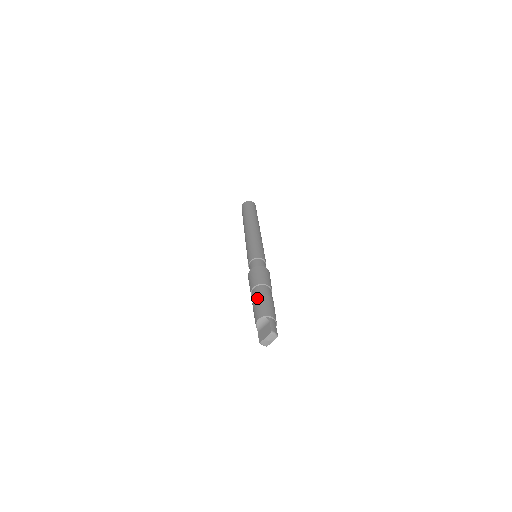
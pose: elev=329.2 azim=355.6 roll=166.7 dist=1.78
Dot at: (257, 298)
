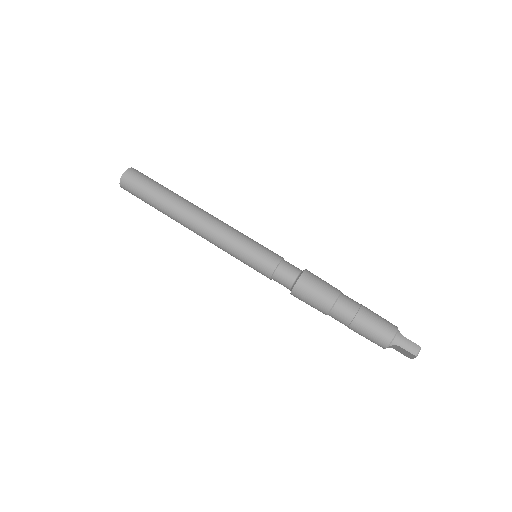
Dot at: (351, 329)
